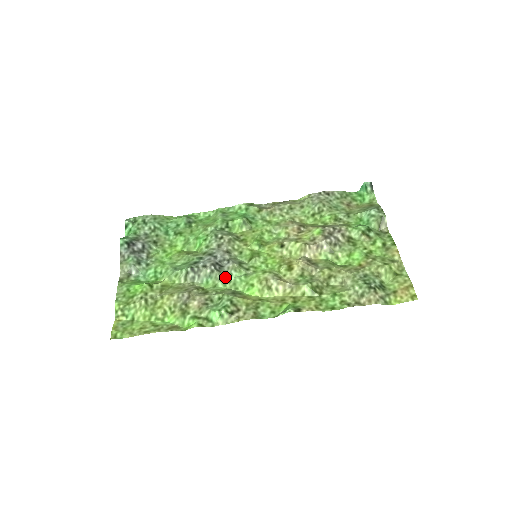
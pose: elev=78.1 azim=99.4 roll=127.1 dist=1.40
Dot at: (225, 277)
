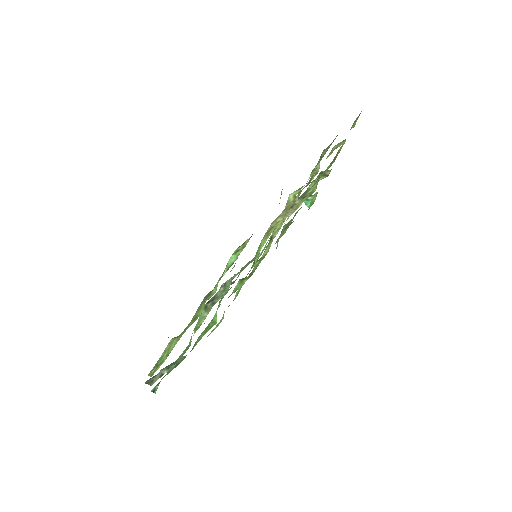
Dot at: occluded
